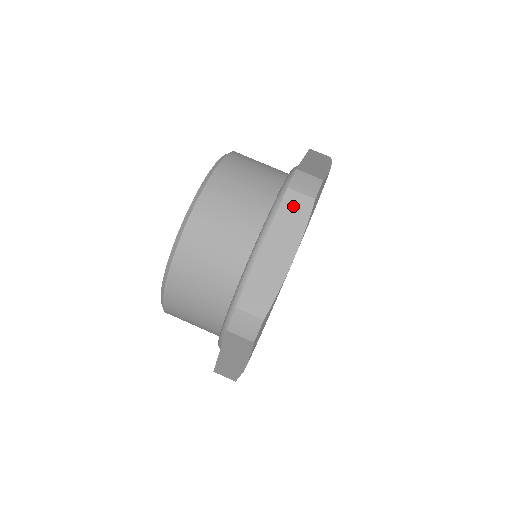
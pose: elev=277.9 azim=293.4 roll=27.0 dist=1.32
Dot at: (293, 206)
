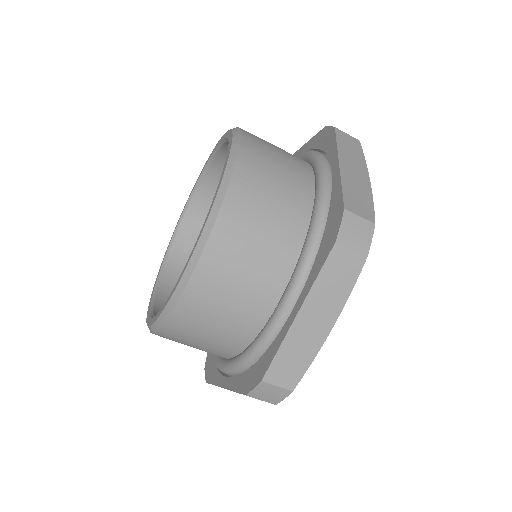
Dot at: occluded
